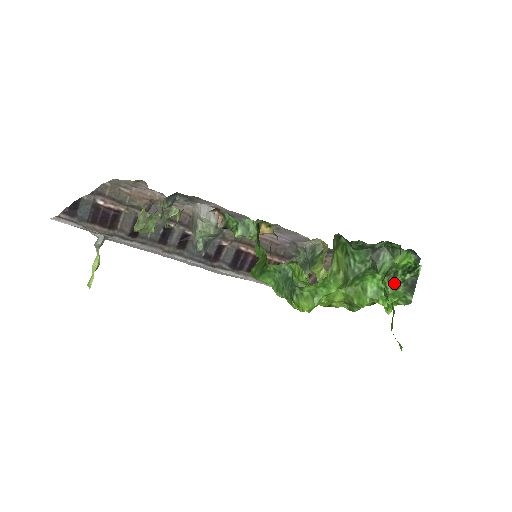
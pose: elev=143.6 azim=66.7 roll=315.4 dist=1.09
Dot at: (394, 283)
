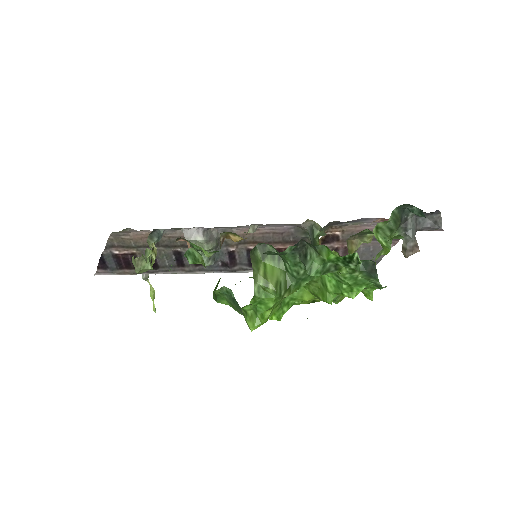
Dot at: (345, 274)
